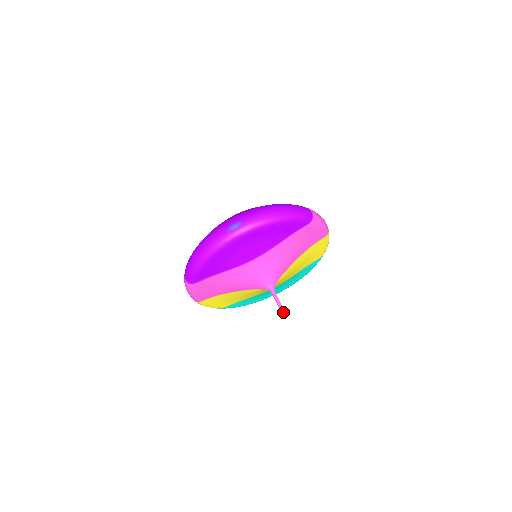
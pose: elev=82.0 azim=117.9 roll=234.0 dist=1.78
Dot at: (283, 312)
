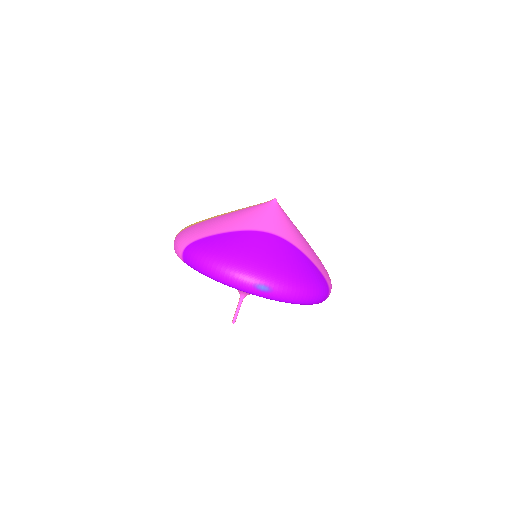
Dot at: (235, 321)
